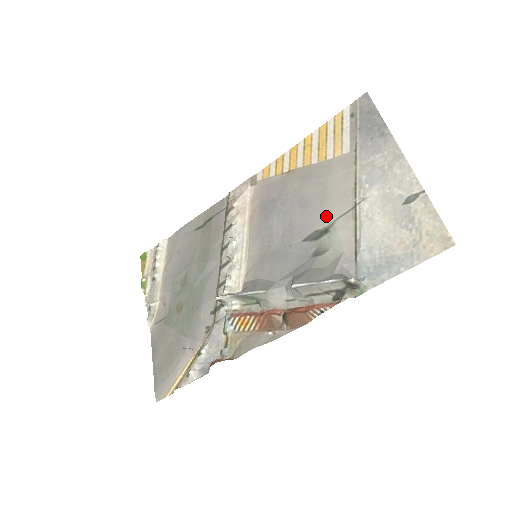
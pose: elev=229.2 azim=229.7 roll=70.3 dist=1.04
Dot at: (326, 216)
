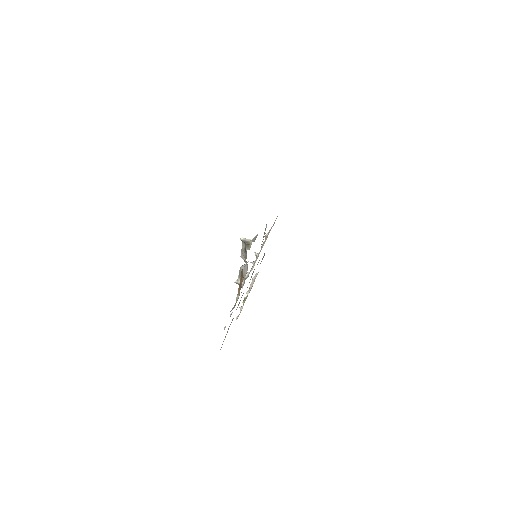
Dot at: occluded
